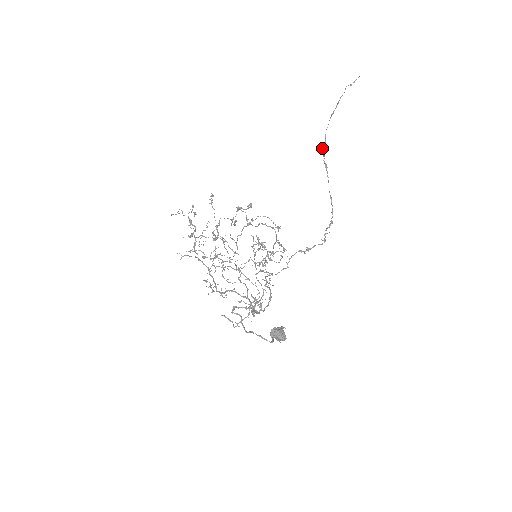
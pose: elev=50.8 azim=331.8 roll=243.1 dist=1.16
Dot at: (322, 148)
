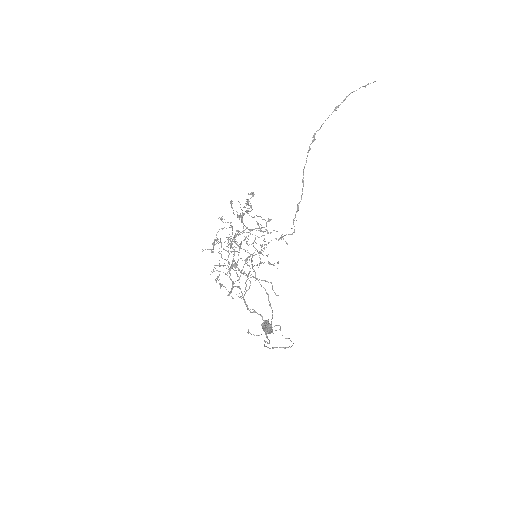
Dot at: (314, 134)
